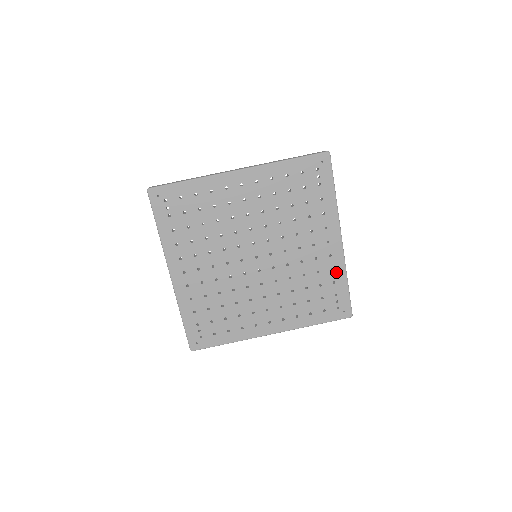
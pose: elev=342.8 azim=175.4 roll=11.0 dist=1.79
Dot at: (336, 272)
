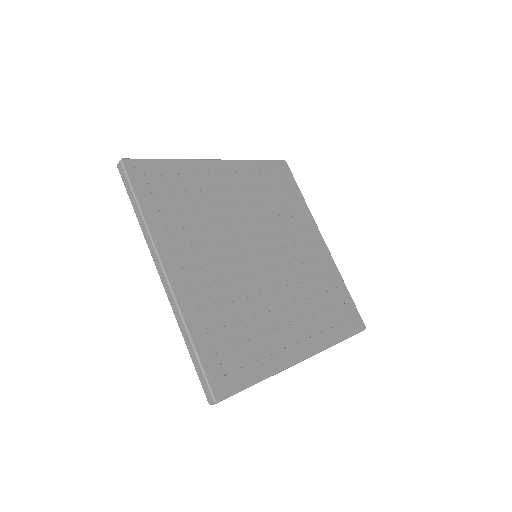
Dot at: (333, 275)
